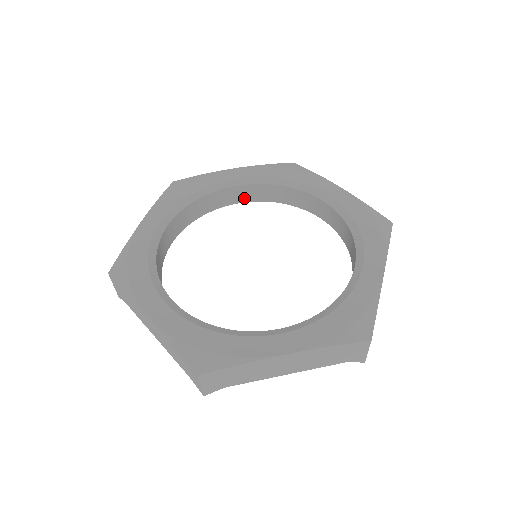
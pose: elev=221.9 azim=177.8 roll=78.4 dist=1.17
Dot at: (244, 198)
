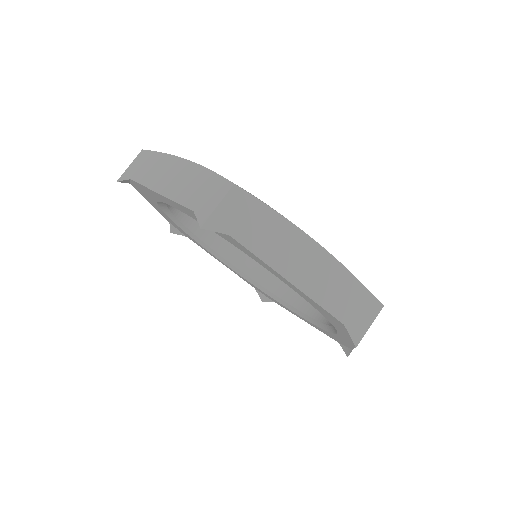
Dot at: (302, 306)
